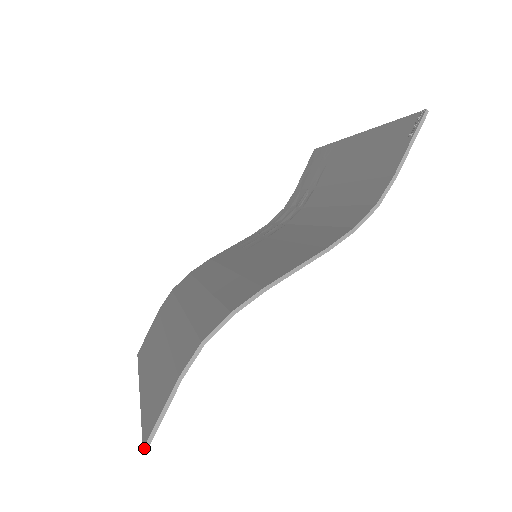
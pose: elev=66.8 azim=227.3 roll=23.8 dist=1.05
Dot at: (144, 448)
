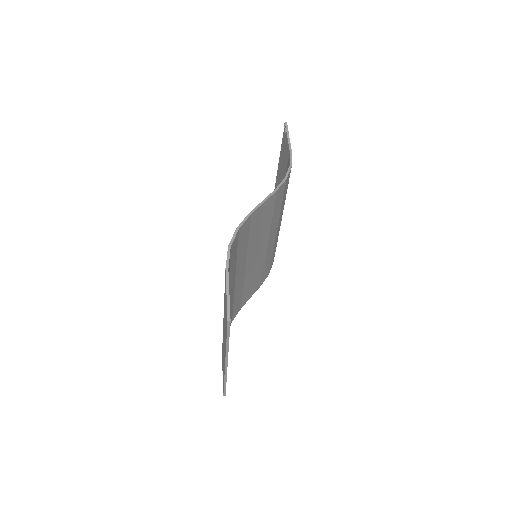
Dot at: (228, 320)
